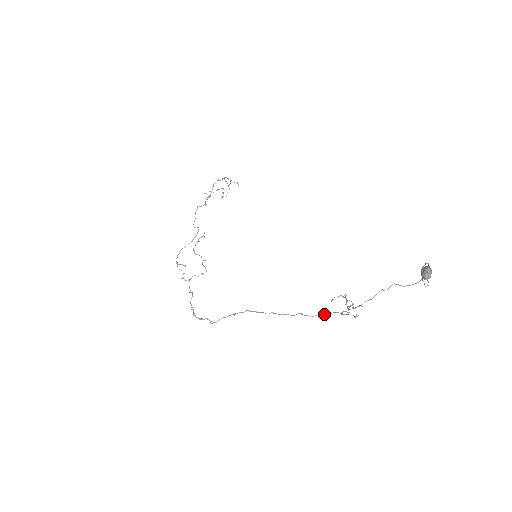
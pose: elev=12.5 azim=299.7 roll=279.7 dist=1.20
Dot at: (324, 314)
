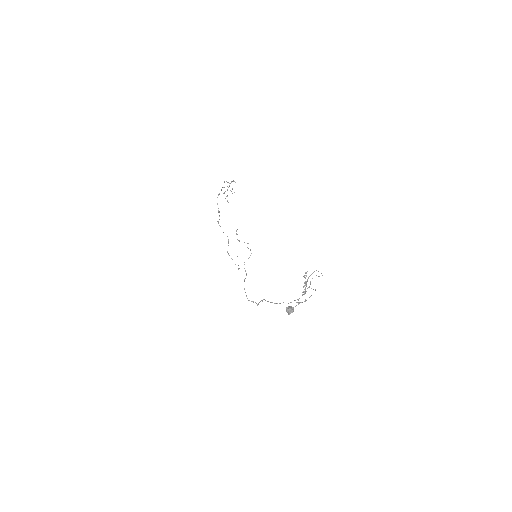
Dot at: (291, 302)
